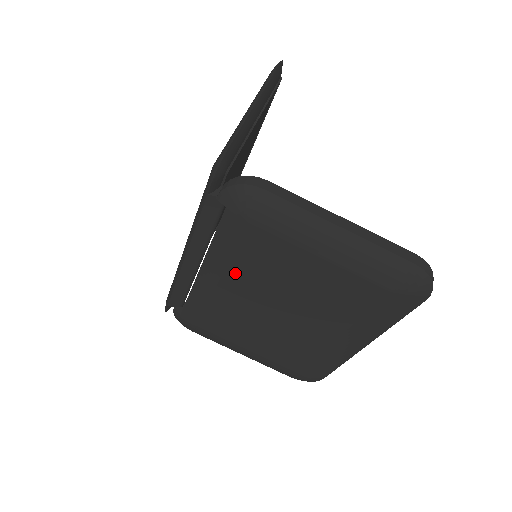
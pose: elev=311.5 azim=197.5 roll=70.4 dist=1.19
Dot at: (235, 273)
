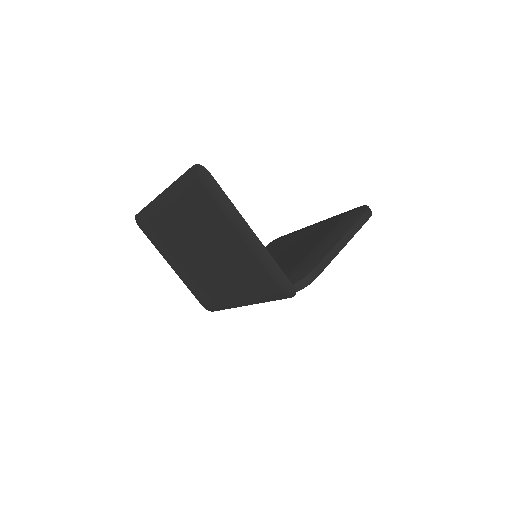
Dot at: occluded
